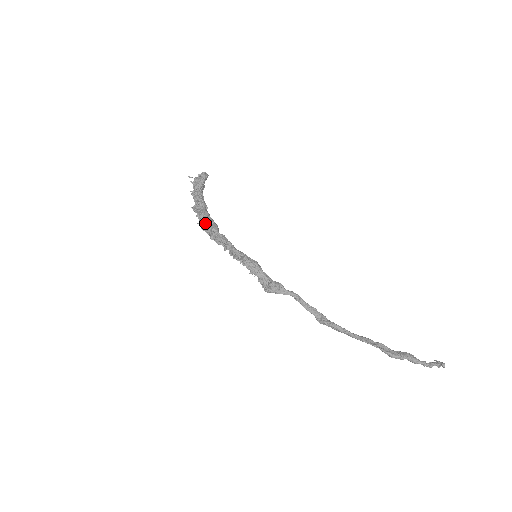
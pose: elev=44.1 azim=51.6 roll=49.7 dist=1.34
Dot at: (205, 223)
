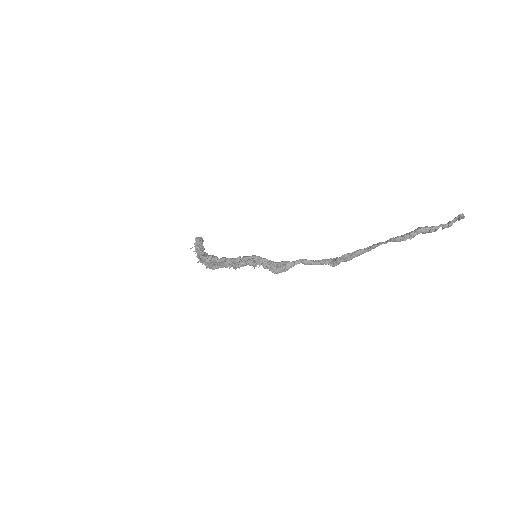
Dot at: (205, 259)
